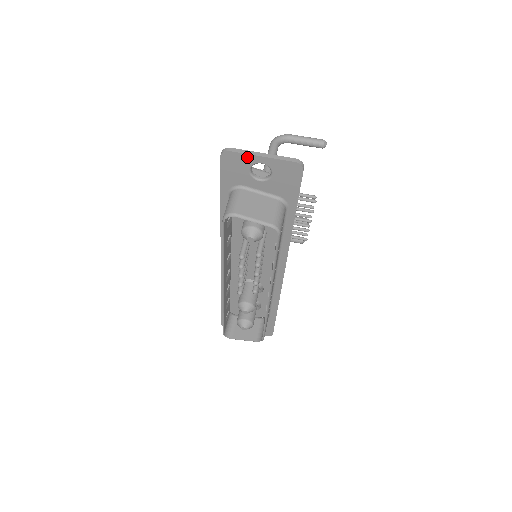
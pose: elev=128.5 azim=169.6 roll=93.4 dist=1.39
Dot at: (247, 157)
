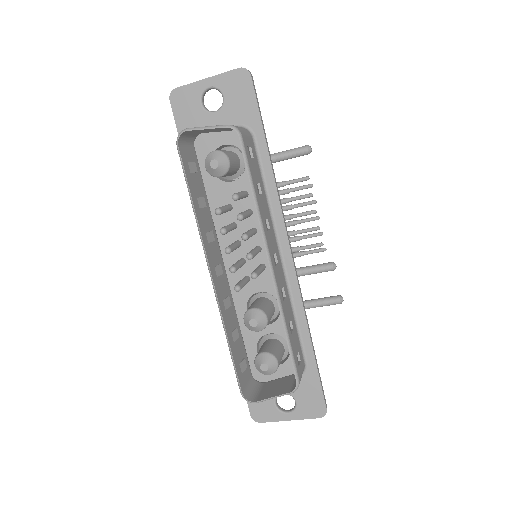
Dot at: (194, 87)
